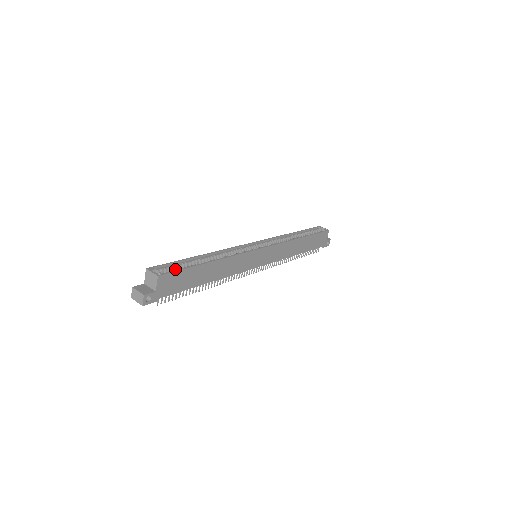
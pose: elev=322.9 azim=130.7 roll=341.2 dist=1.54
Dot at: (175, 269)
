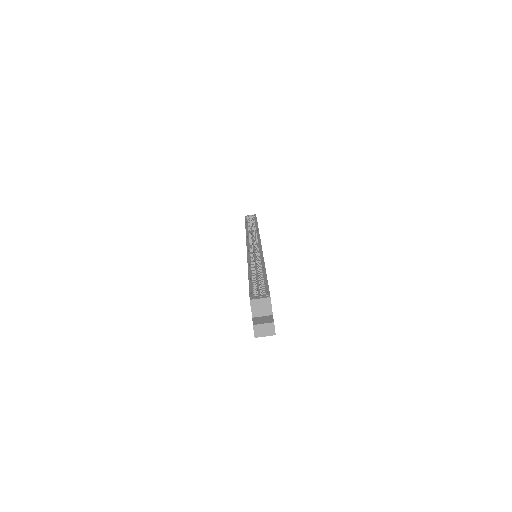
Dot at: occluded
